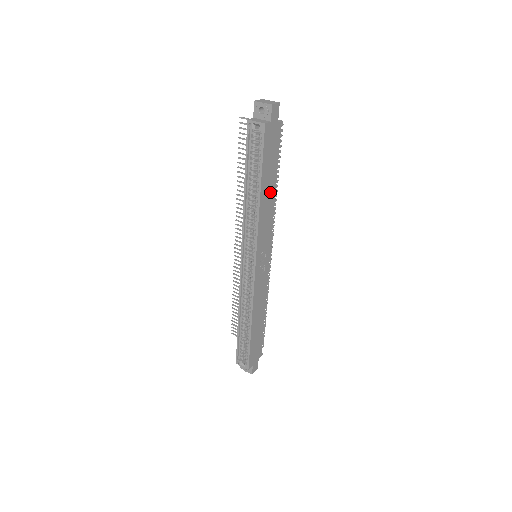
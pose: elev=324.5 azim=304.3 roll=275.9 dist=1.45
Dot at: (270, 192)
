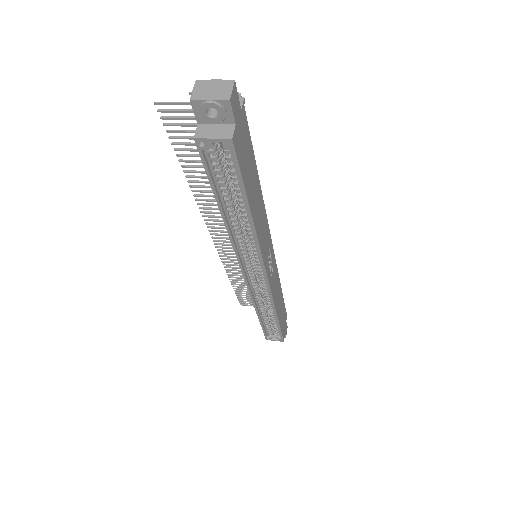
Dot at: (257, 197)
